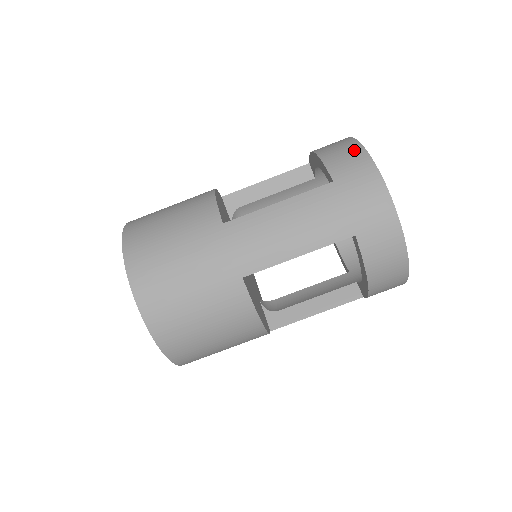
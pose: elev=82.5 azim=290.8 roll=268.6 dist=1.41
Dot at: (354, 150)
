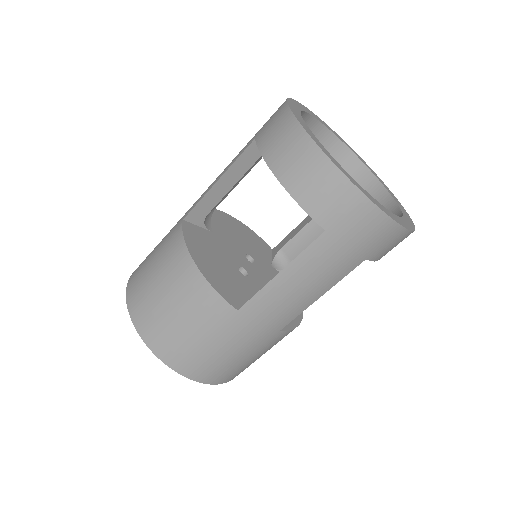
Dot at: (330, 178)
